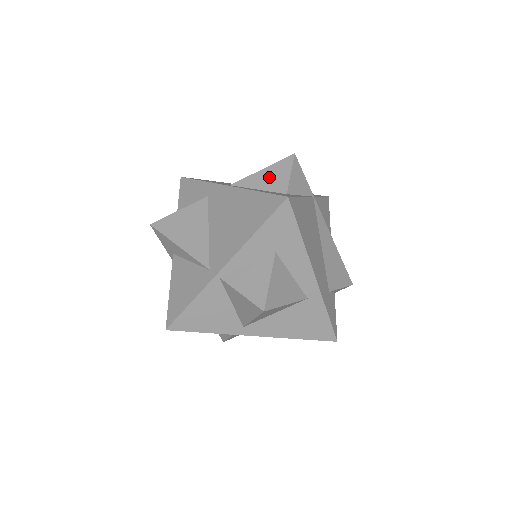
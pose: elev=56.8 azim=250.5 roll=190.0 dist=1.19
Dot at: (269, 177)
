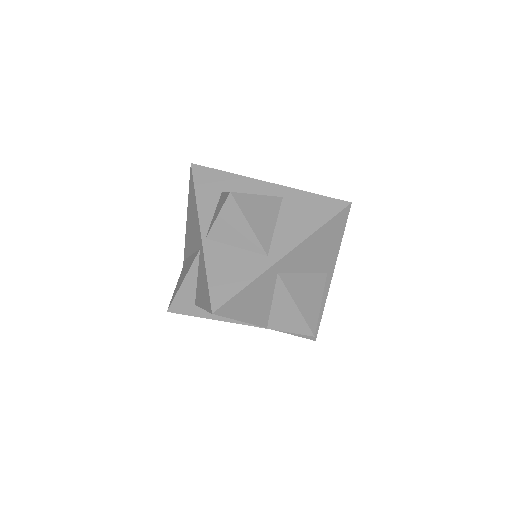
Dot at: occluded
